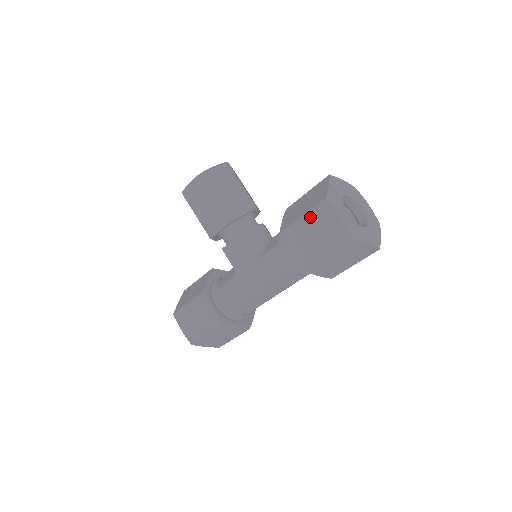
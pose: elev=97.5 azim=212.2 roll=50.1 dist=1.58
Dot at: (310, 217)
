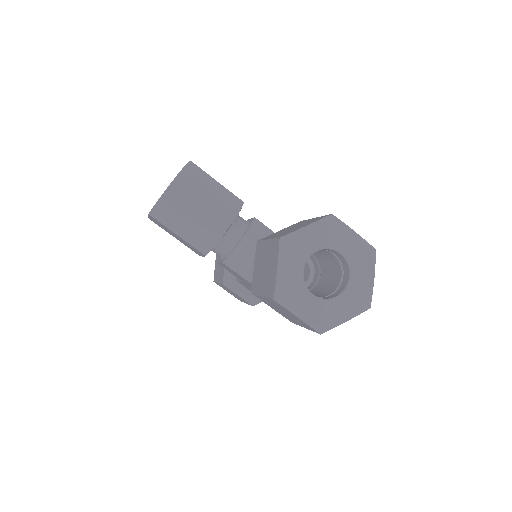
Dot at: (270, 301)
